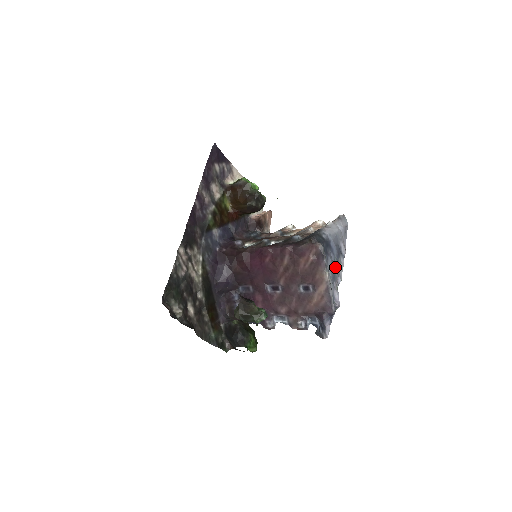
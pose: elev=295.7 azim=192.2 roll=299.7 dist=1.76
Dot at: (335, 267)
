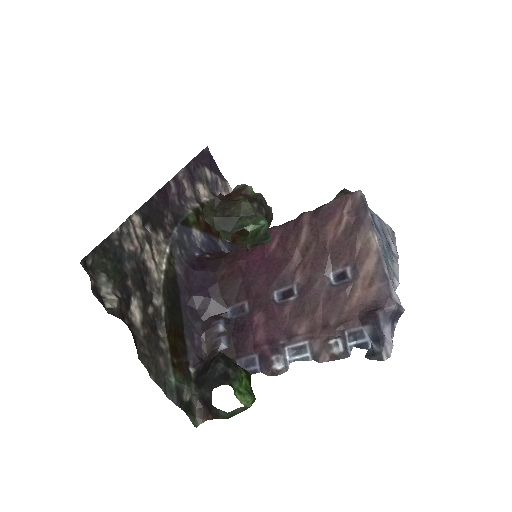
Dot at: (386, 258)
